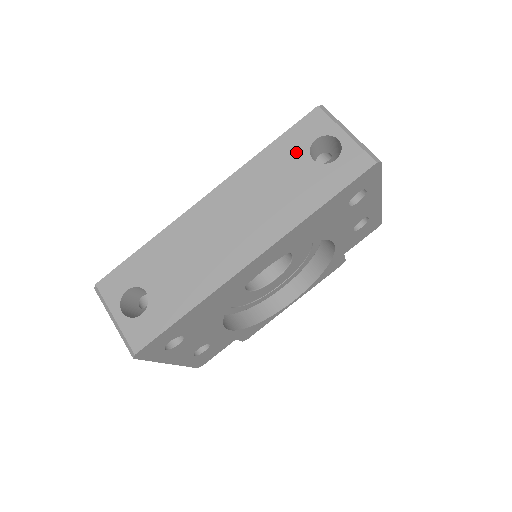
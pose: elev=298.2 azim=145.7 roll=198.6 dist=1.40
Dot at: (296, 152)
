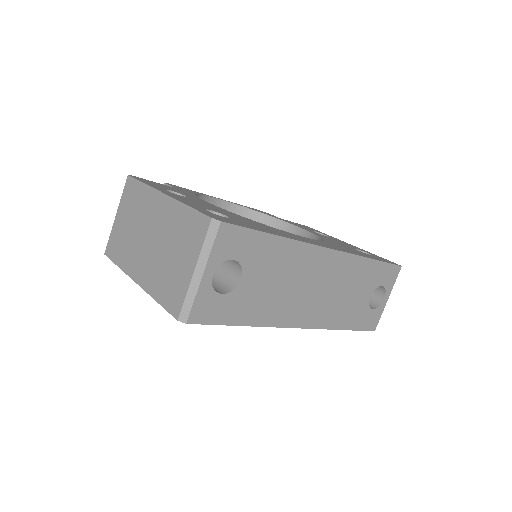
Dot at: (373, 282)
